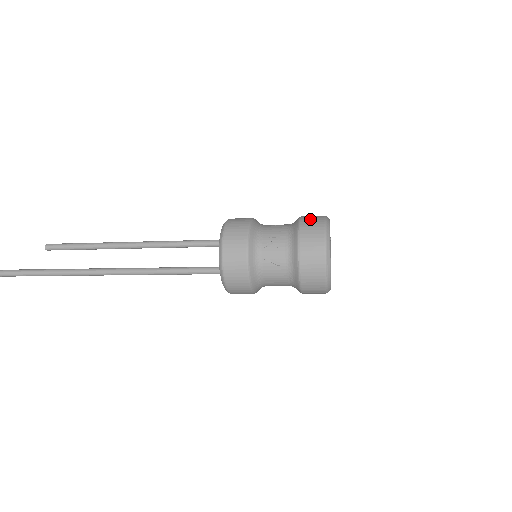
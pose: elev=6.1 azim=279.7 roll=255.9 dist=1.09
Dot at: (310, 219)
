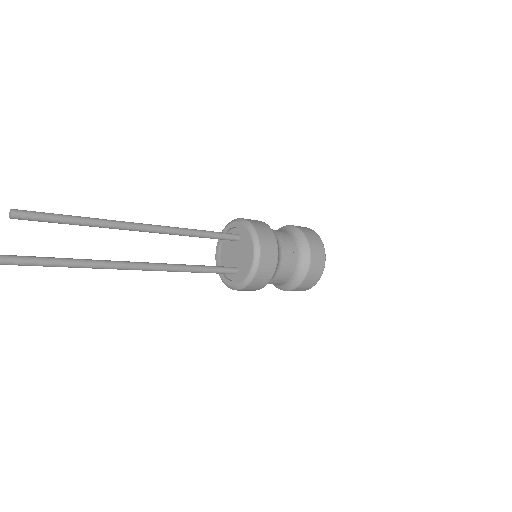
Dot at: (315, 245)
